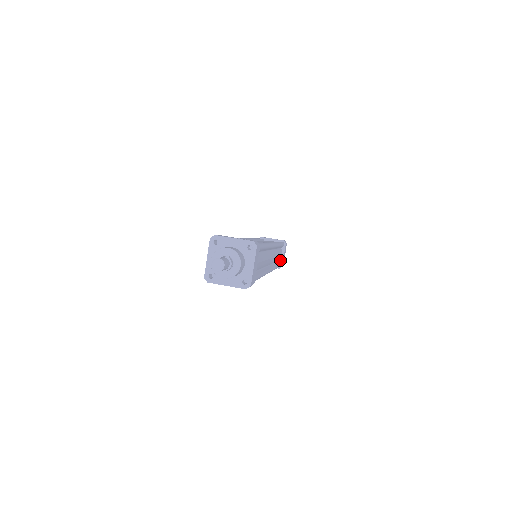
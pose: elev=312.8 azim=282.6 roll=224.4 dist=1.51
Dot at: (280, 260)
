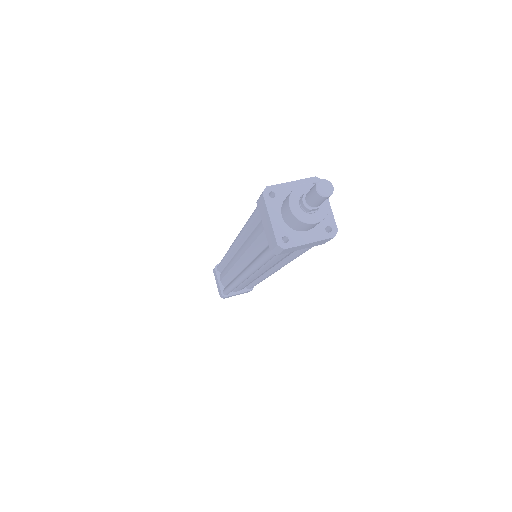
Dot at: occluded
